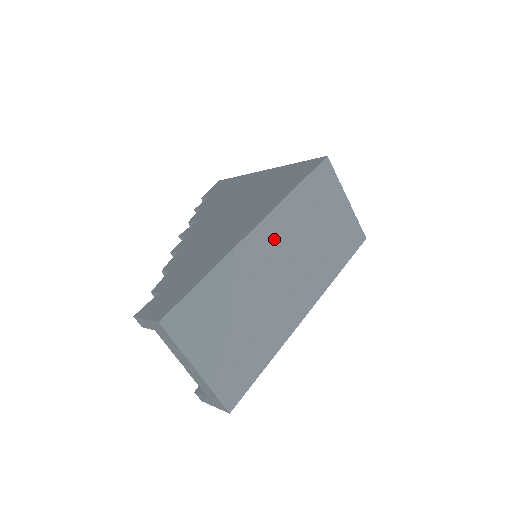
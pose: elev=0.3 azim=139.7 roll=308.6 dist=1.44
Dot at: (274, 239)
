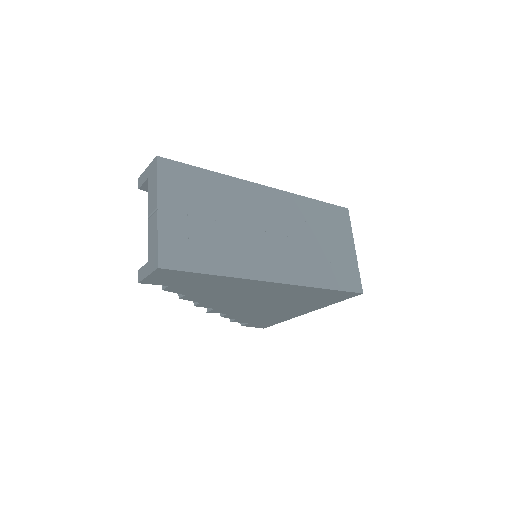
Dot at: (276, 207)
